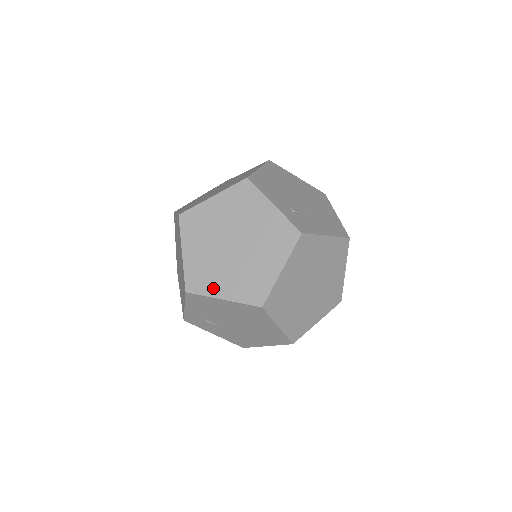
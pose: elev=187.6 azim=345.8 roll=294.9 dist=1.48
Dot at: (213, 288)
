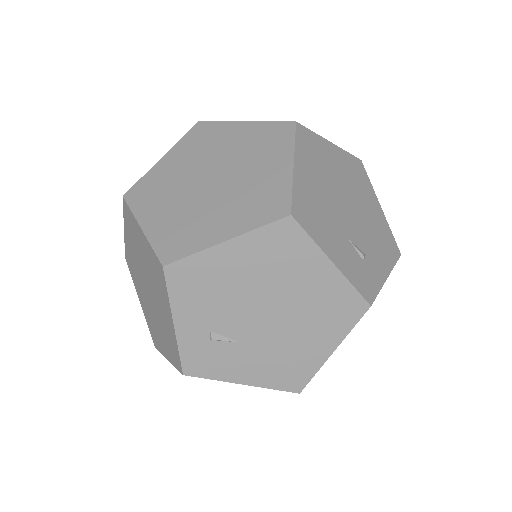
Dot at: (136, 286)
